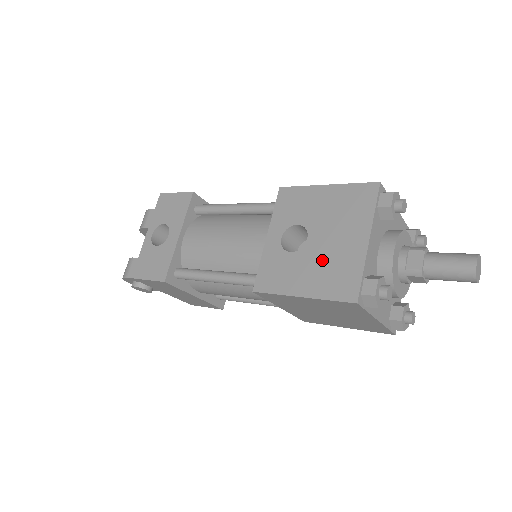
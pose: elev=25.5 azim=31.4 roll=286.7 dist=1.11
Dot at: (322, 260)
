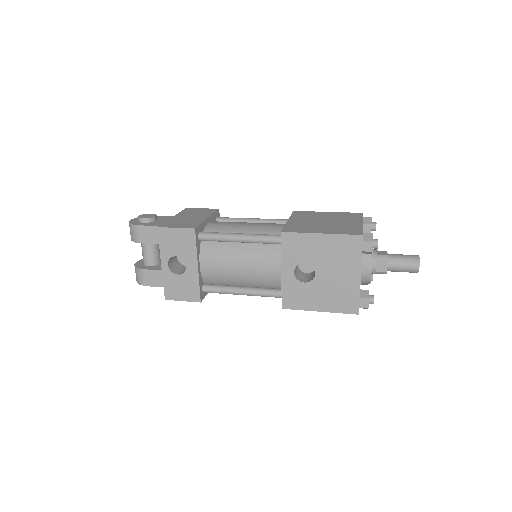
Dot at: (330, 289)
